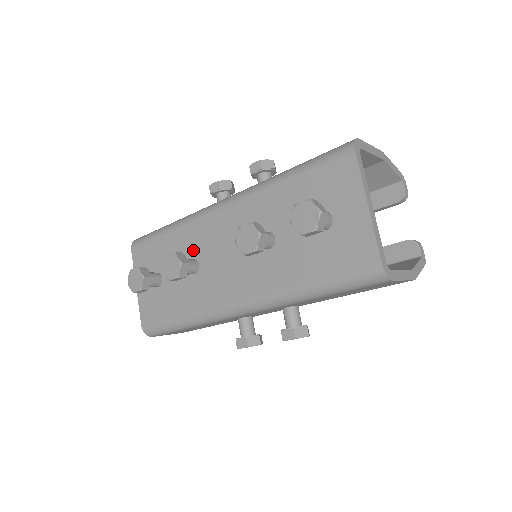
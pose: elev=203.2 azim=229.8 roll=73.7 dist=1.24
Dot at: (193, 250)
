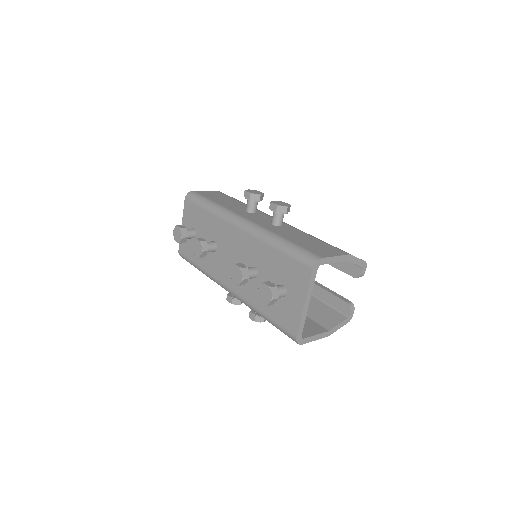
Dot at: (217, 237)
